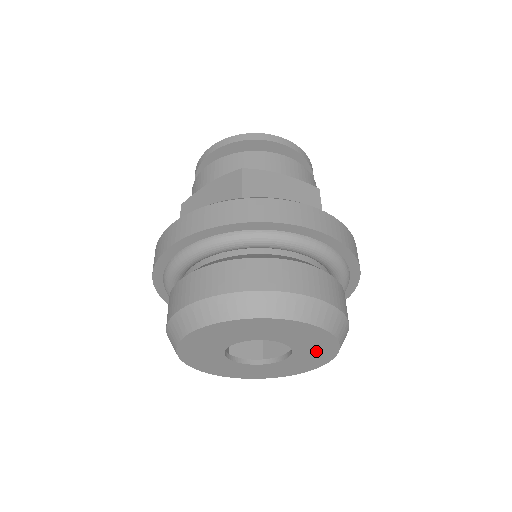
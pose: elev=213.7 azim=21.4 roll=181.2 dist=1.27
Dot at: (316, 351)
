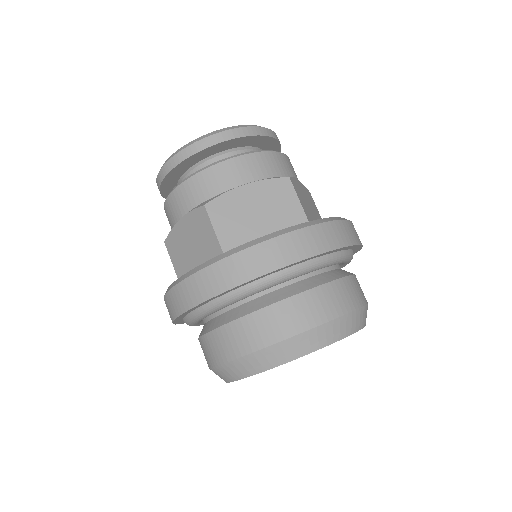
Dot at: occluded
